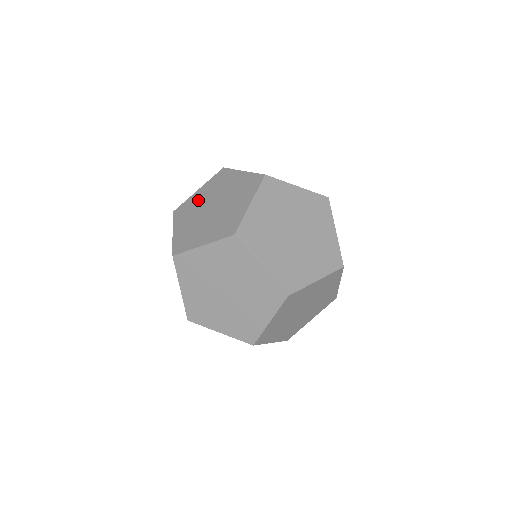
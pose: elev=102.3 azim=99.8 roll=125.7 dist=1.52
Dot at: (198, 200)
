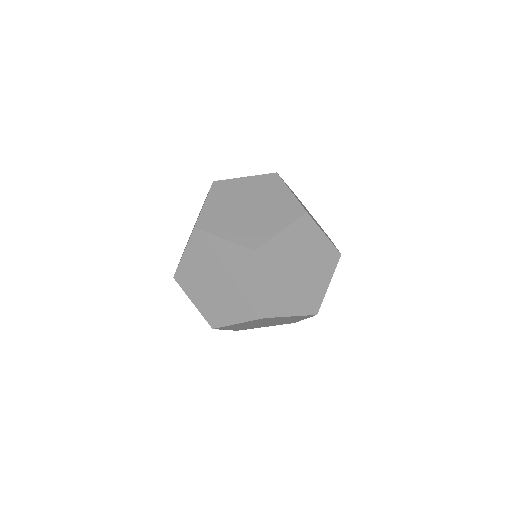
Dot at: occluded
